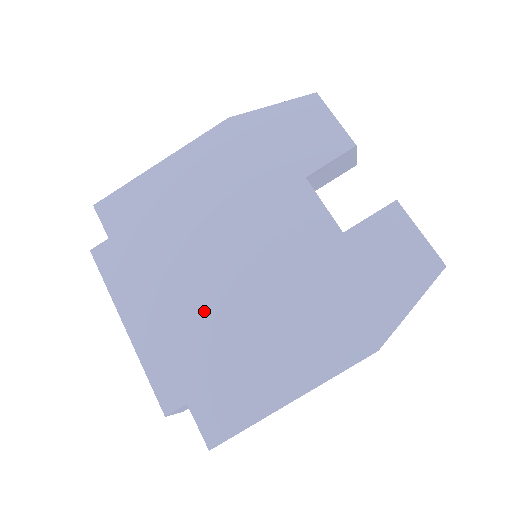
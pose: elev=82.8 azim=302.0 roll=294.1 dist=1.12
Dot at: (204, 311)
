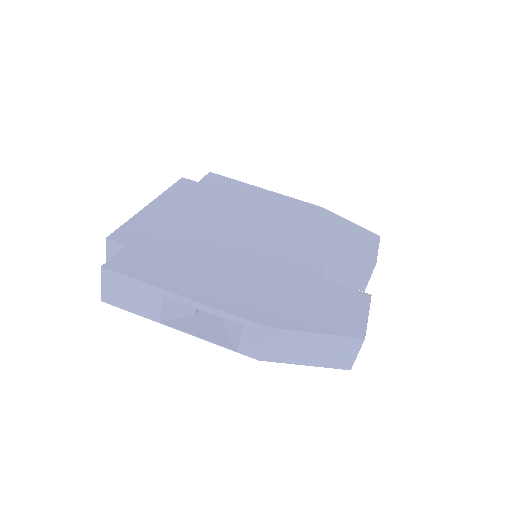
Dot at: (198, 233)
